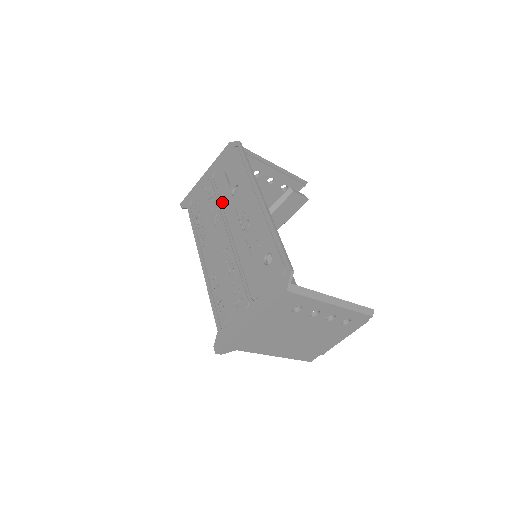
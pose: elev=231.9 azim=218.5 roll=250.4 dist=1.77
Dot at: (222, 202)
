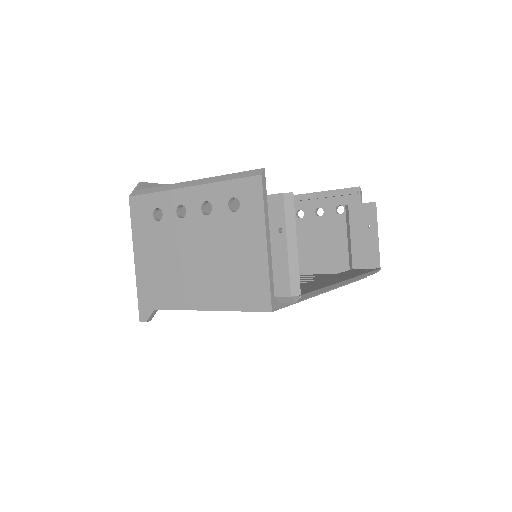
Dot at: occluded
